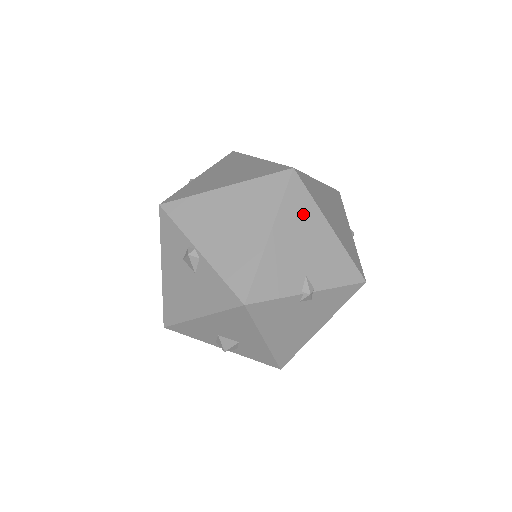
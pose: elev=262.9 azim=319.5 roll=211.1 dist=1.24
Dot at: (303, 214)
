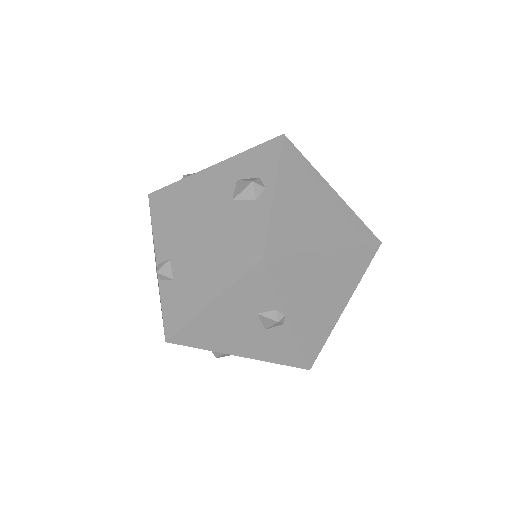
Dot at: occluded
